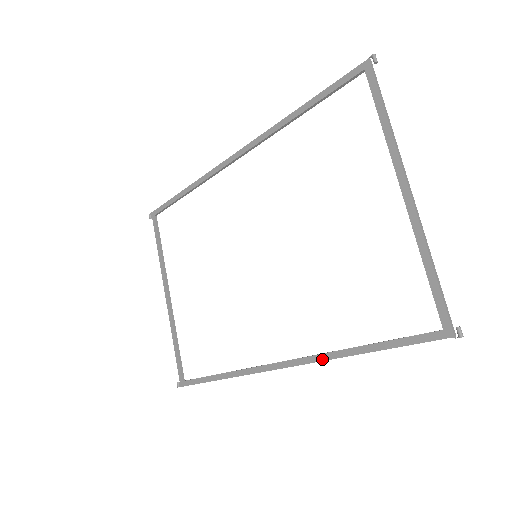
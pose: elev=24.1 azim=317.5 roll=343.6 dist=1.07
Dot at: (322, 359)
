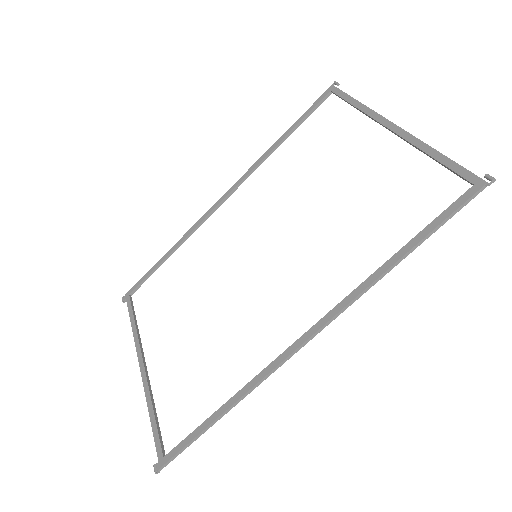
Dot at: (357, 294)
